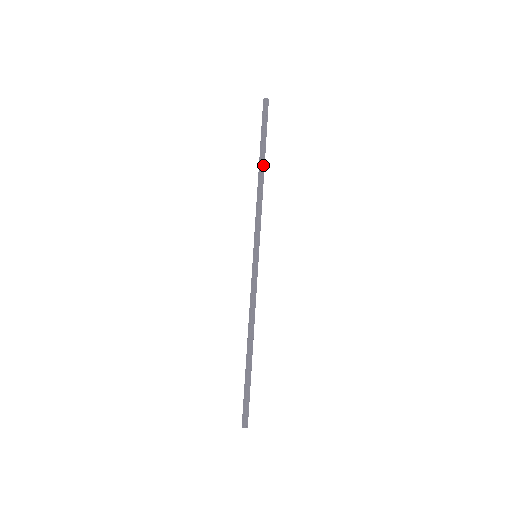
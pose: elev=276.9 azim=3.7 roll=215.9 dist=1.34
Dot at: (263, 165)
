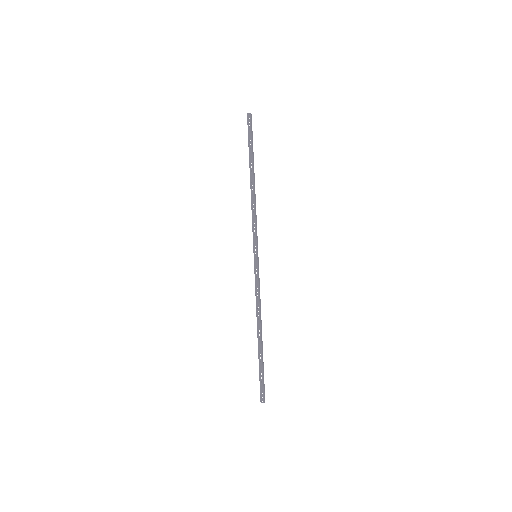
Dot at: (252, 174)
